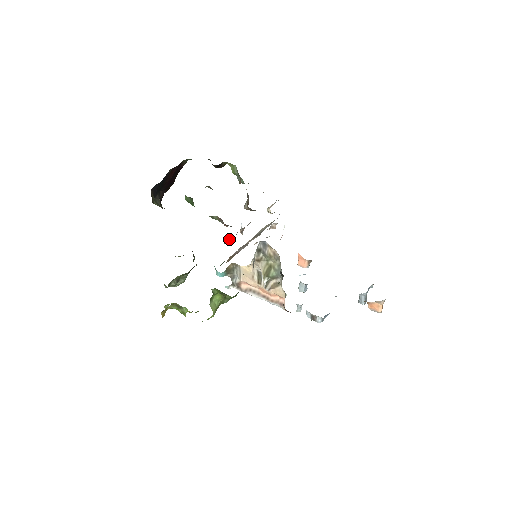
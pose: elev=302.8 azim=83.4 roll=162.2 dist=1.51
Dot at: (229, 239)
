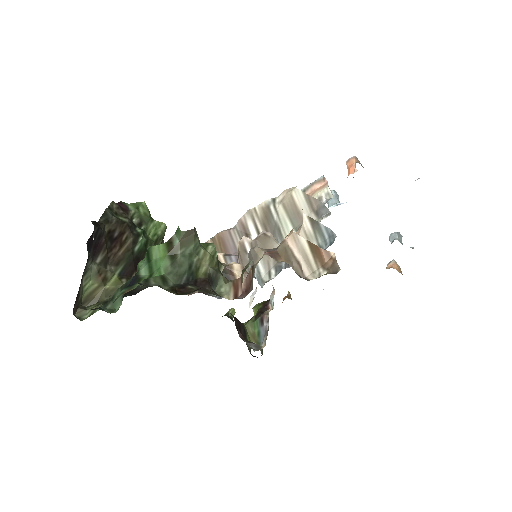
Dot at: occluded
